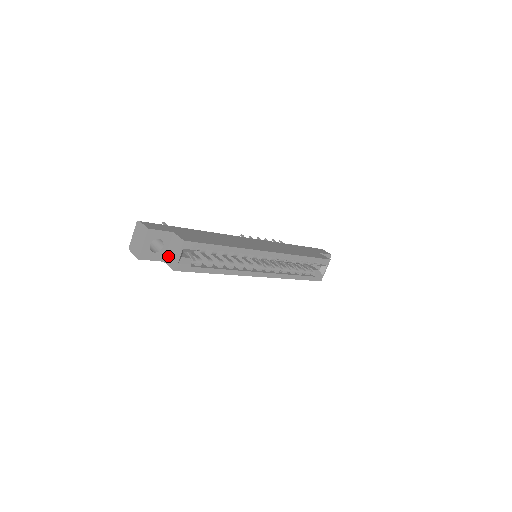
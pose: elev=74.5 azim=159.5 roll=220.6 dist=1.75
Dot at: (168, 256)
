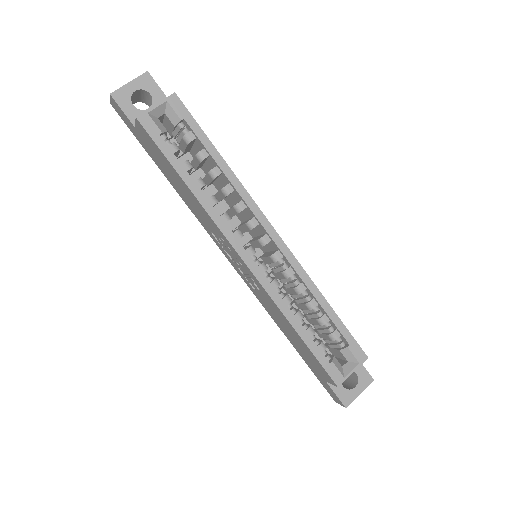
Dot at: occluded
